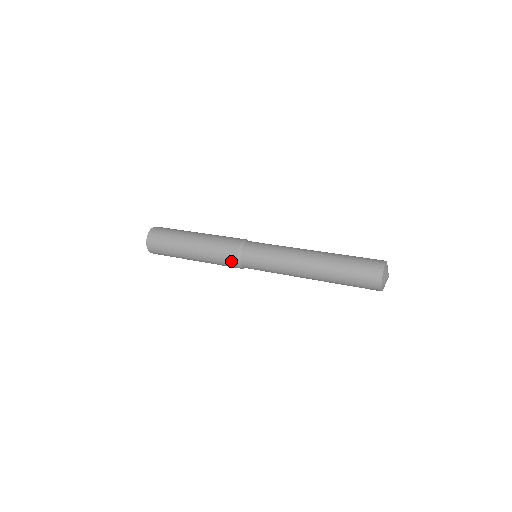
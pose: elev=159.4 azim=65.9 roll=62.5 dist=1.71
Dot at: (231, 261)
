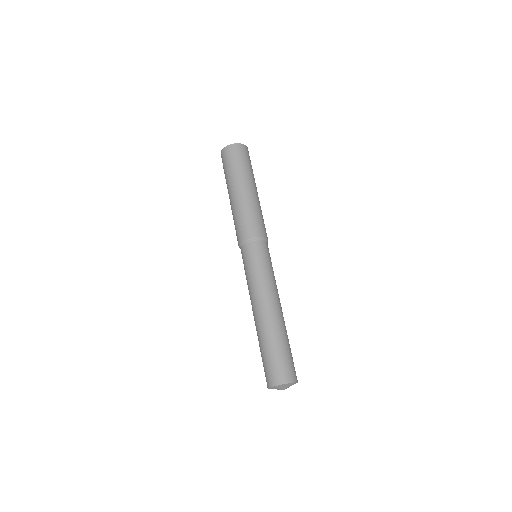
Dot at: (238, 238)
